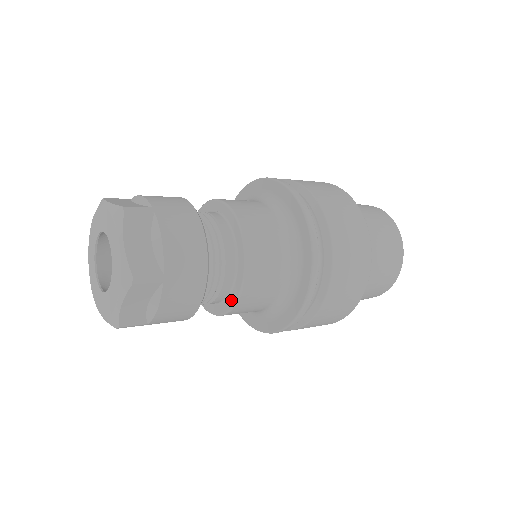
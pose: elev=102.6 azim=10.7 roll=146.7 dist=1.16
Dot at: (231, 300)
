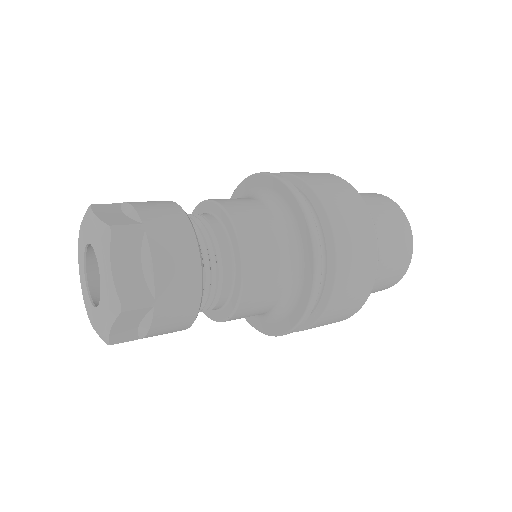
Dot at: (237, 262)
